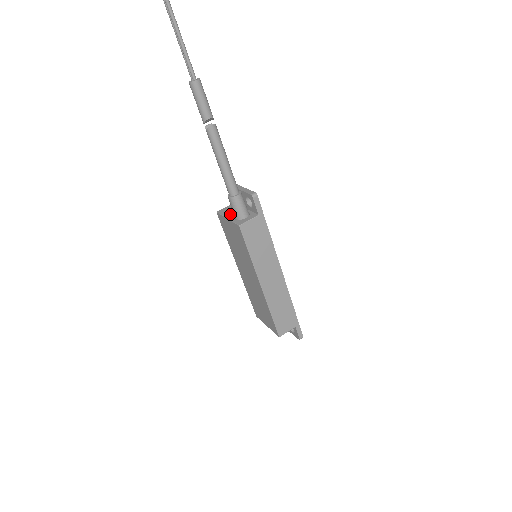
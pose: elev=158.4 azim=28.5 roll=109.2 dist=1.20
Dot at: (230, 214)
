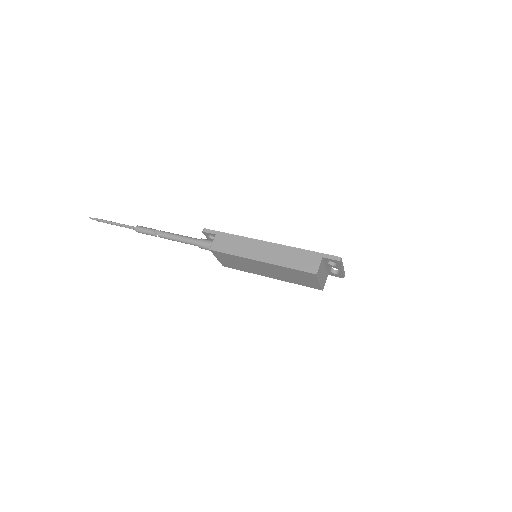
Dot at: occluded
